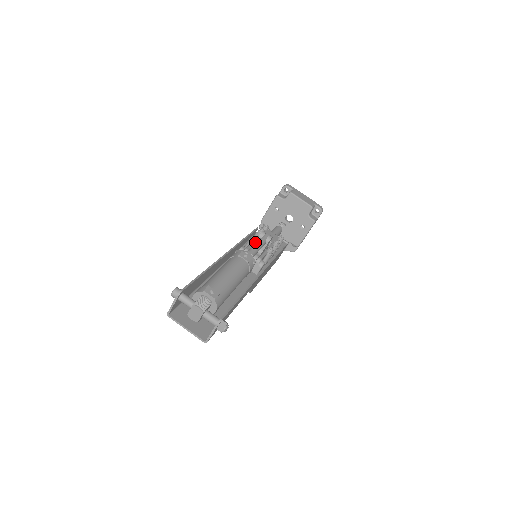
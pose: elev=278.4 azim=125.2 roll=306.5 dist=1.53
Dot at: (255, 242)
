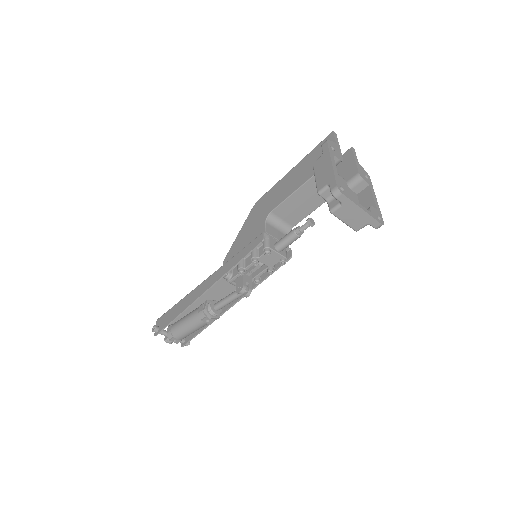
Dot at: (229, 296)
